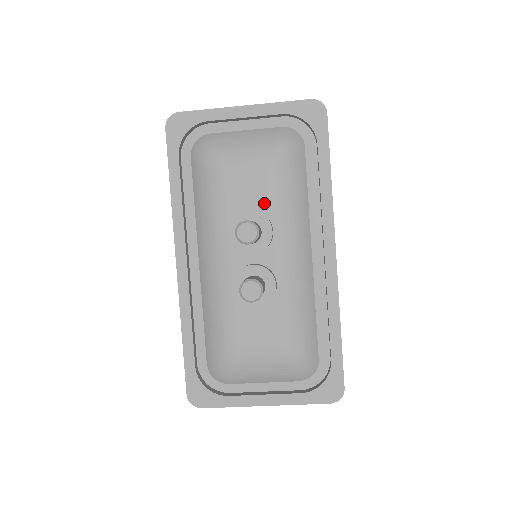
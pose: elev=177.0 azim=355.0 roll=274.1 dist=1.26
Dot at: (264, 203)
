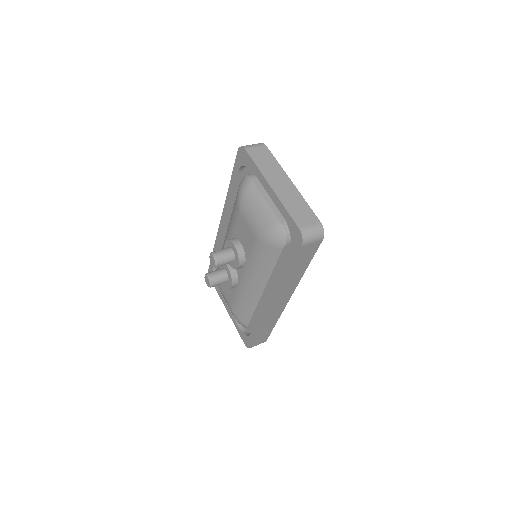
Dot at: (247, 249)
